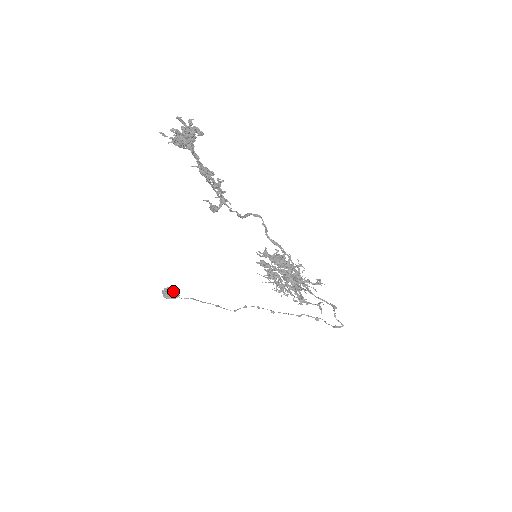
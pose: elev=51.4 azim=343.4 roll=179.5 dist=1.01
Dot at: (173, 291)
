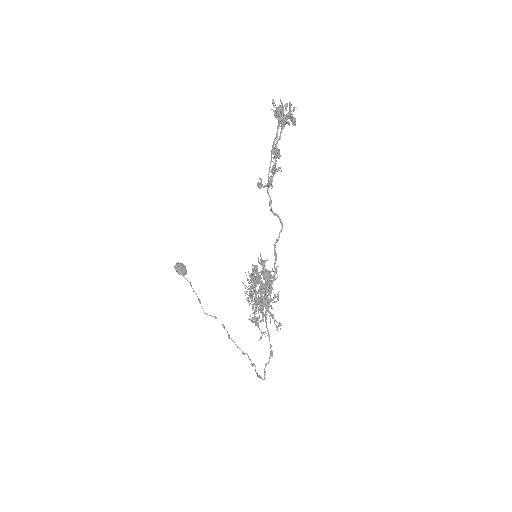
Dot at: (184, 268)
